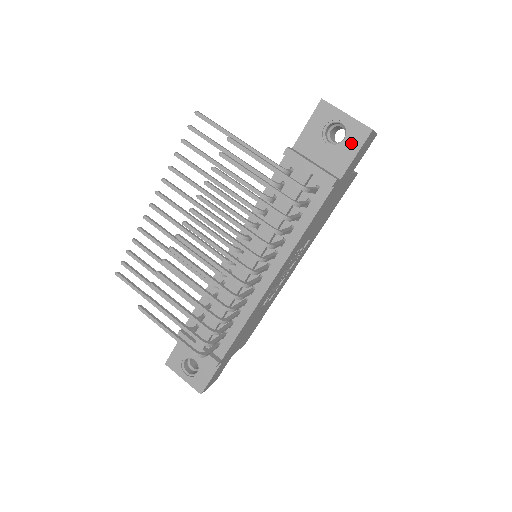
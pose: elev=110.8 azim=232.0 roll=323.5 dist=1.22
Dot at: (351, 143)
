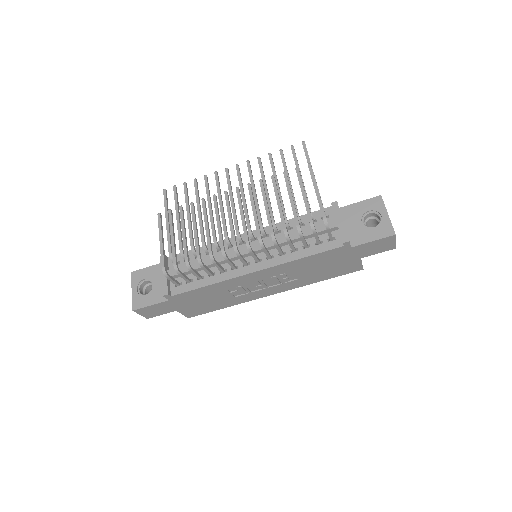
Dot at: (376, 232)
